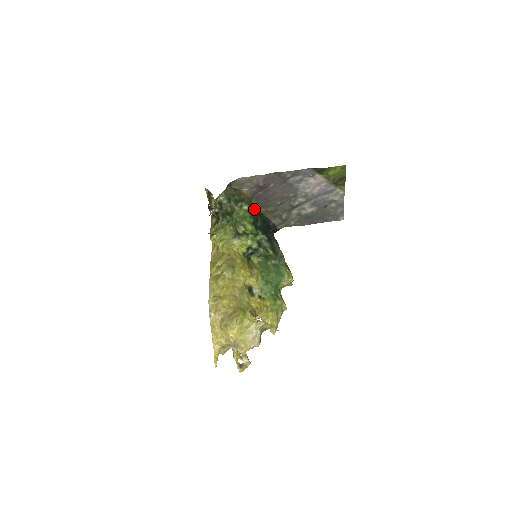
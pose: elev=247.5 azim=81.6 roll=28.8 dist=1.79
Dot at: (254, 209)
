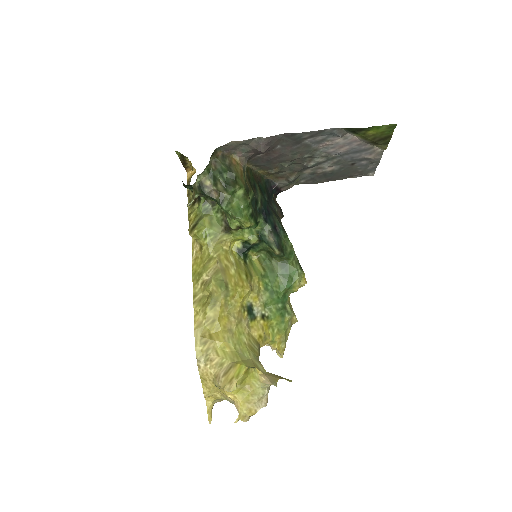
Dot at: (251, 179)
